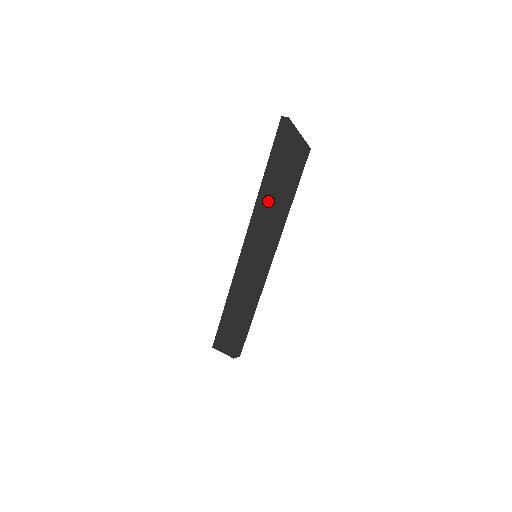
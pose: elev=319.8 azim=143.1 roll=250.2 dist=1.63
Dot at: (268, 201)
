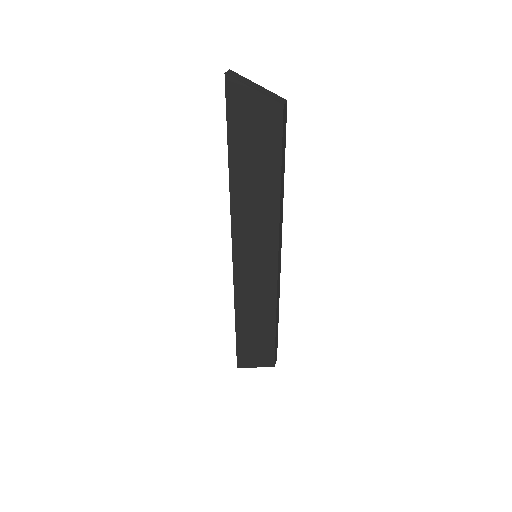
Dot at: (251, 190)
